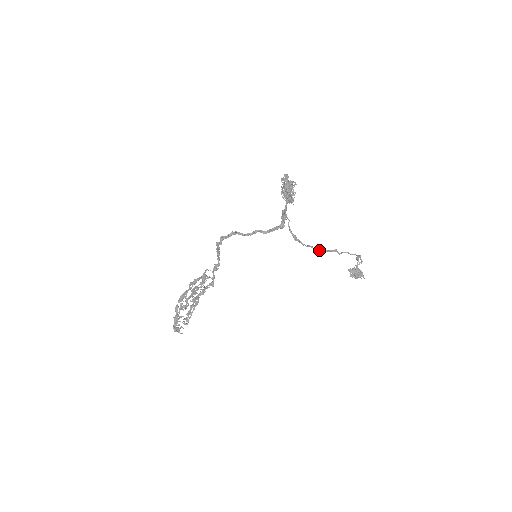
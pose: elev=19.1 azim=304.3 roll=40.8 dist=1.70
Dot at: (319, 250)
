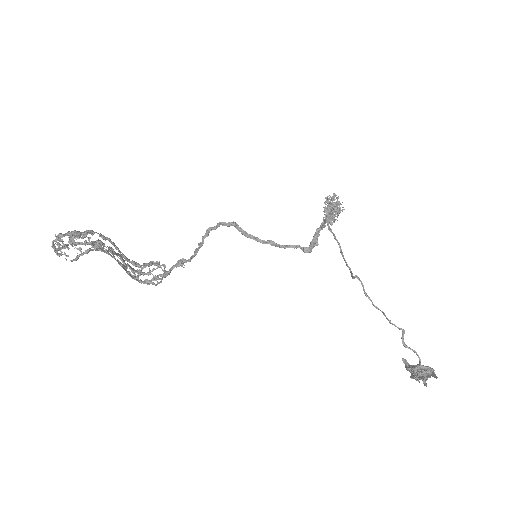
Dot at: (359, 279)
